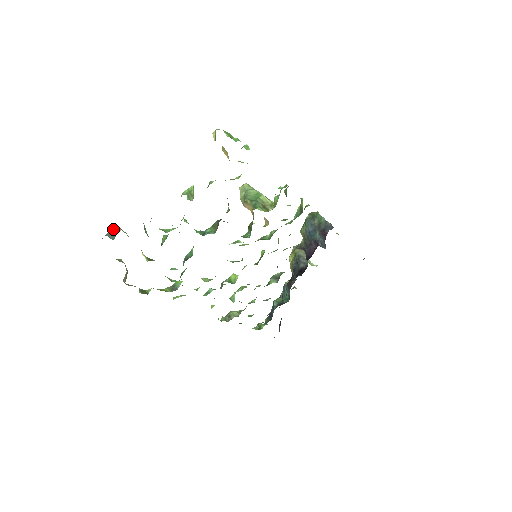
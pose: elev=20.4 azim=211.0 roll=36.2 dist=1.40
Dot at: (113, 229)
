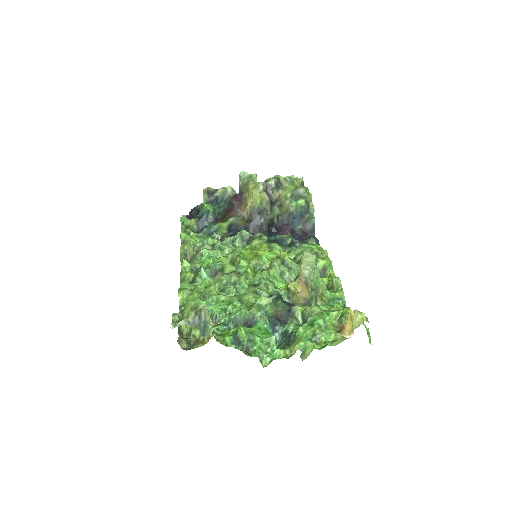
Dot at: (203, 315)
